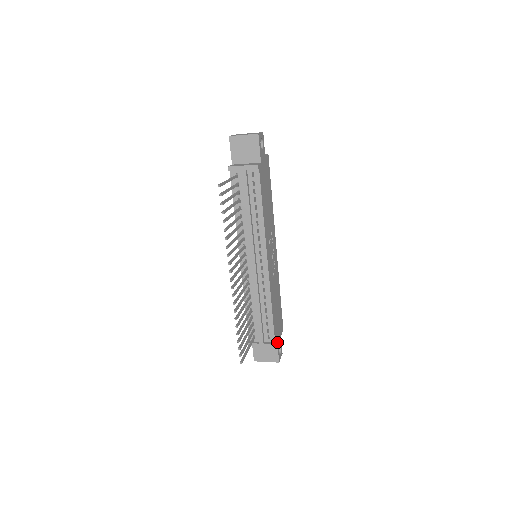
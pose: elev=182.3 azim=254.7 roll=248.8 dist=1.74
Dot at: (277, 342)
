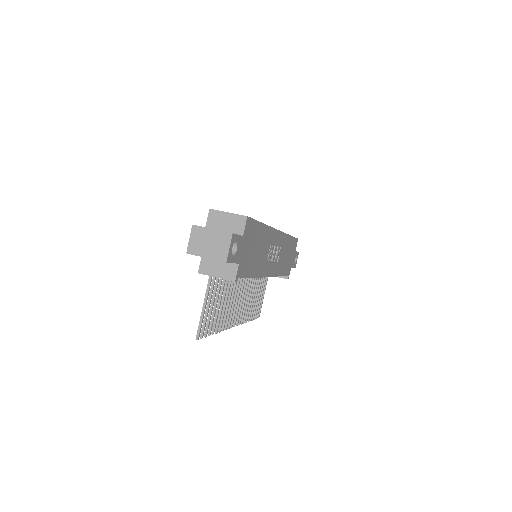
Dot at: (291, 267)
